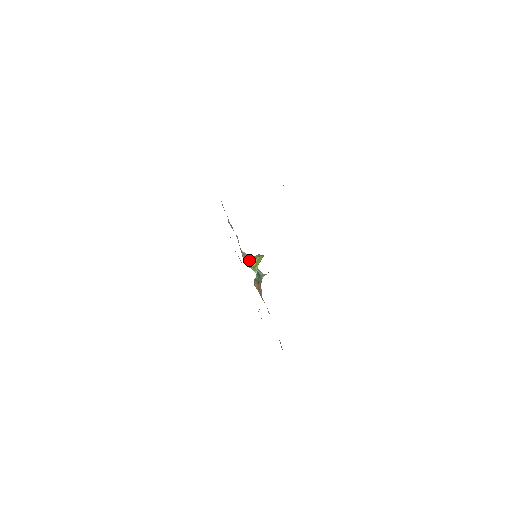
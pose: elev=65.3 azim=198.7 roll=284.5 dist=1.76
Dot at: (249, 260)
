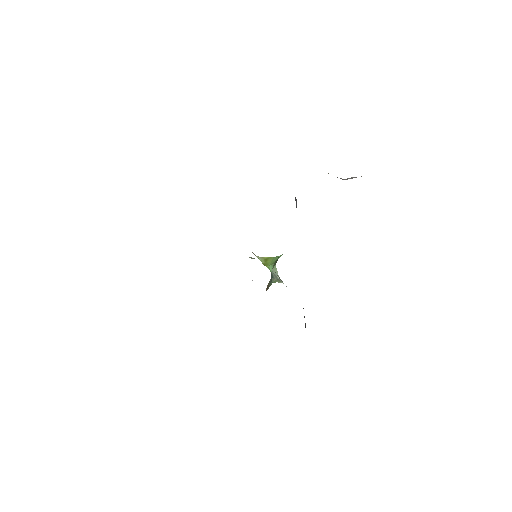
Dot at: (254, 254)
